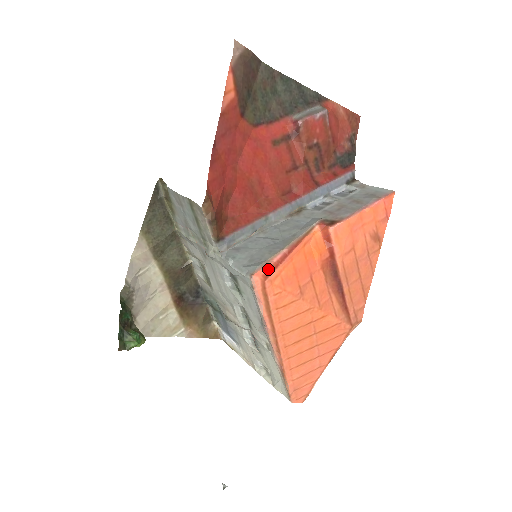
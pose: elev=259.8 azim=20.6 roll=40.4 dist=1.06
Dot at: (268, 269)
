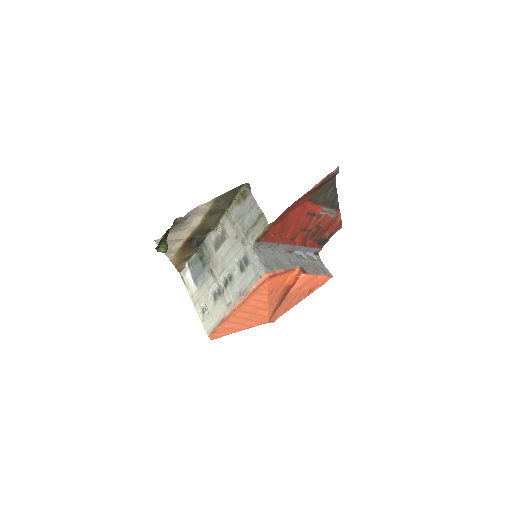
Dot at: (273, 275)
